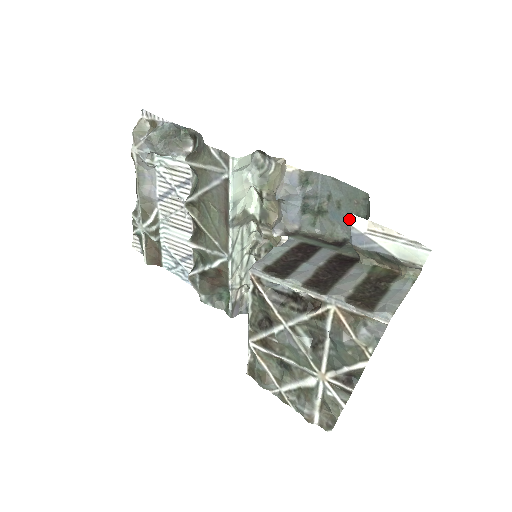
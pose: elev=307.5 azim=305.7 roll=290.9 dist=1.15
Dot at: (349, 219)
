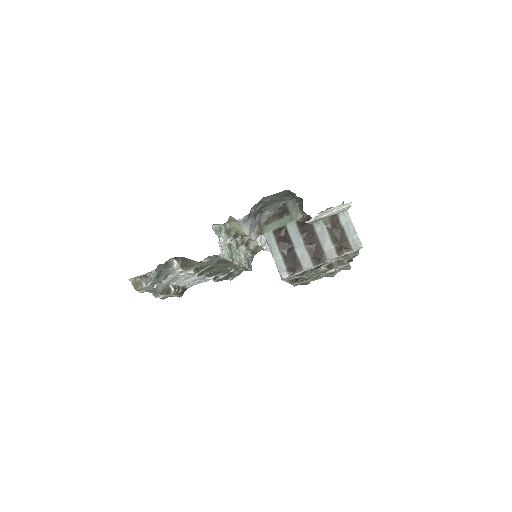
Dot at: (281, 199)
